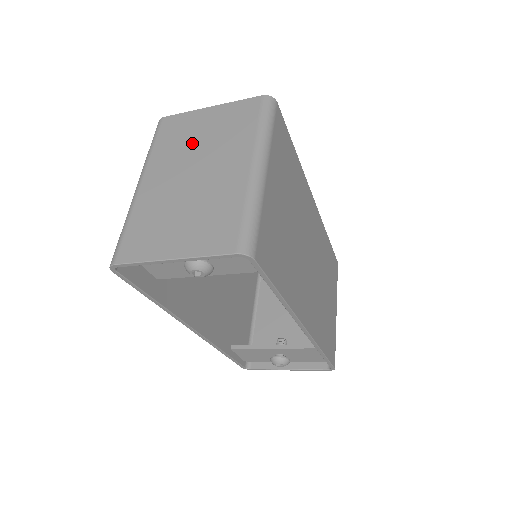
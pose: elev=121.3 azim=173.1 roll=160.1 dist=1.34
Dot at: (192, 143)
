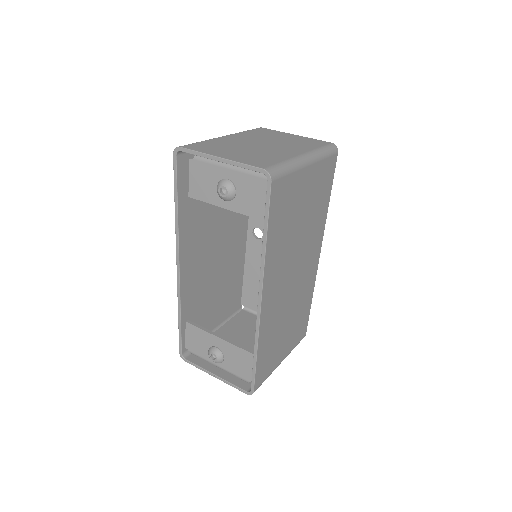
Dot at: (272, 138)
